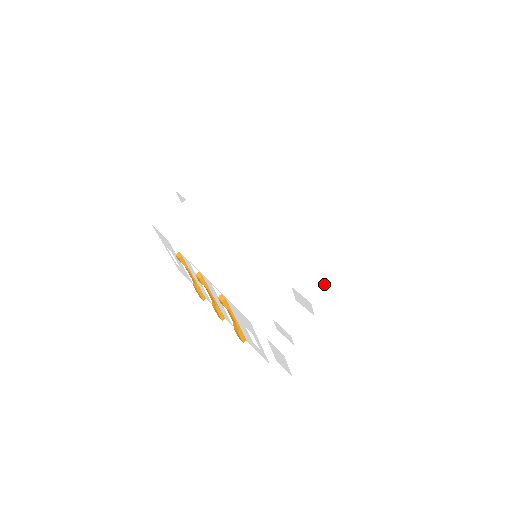
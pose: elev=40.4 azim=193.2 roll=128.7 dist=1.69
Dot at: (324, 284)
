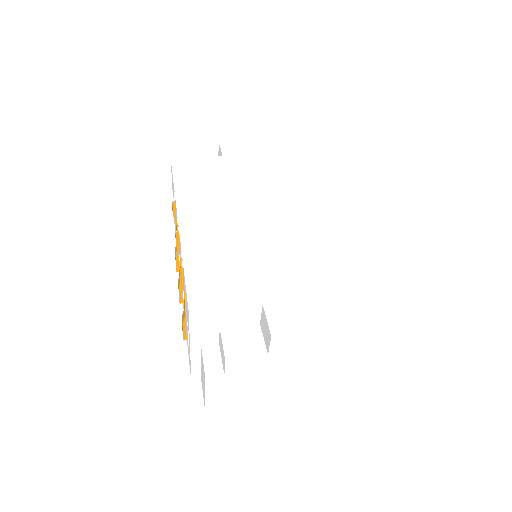
Dot at: (301, 324)
